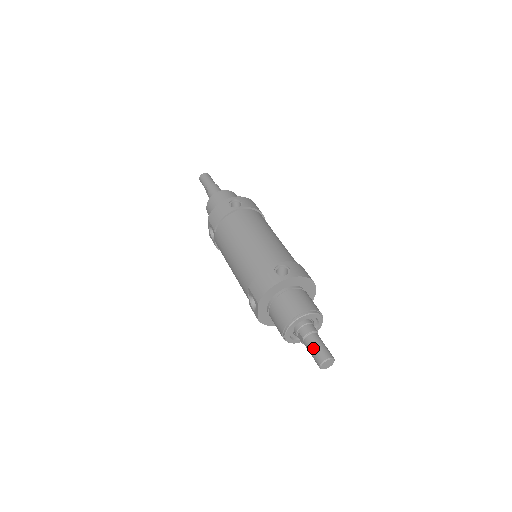
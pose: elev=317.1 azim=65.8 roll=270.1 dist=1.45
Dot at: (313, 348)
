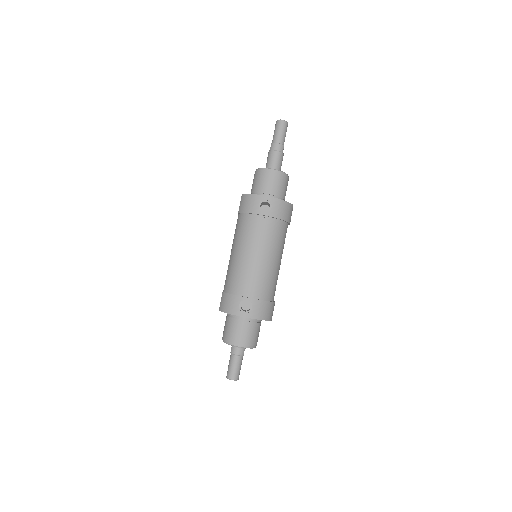
Dot at: (230, 365)
